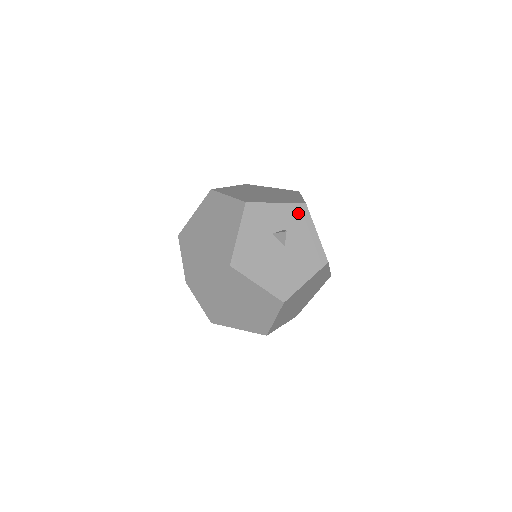
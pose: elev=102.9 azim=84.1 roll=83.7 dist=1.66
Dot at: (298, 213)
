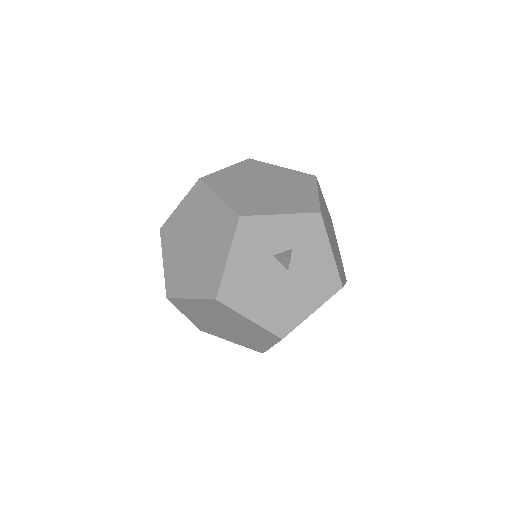
Dot at: (309, 226)
